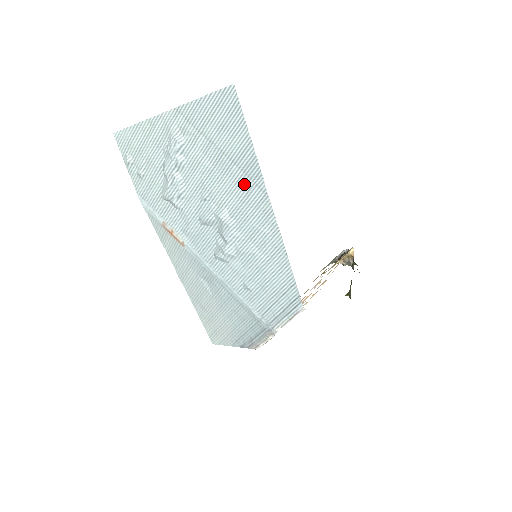
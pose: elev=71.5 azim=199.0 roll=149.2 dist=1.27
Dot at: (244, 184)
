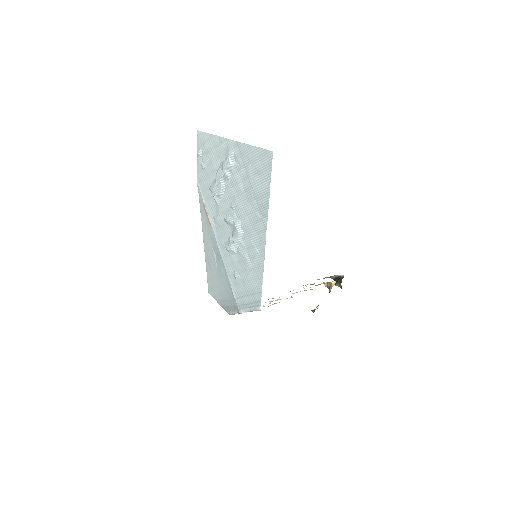
Dot at: (256, 214)
